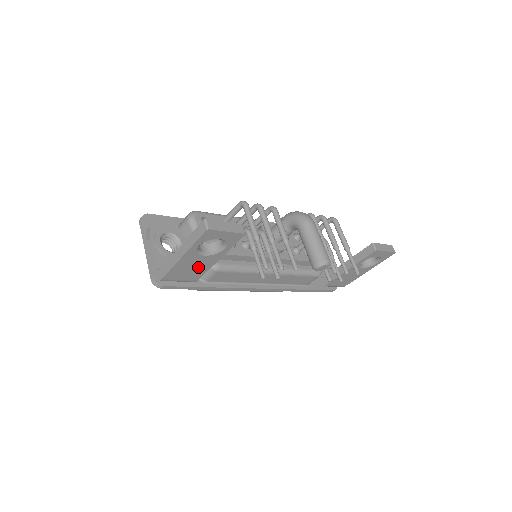
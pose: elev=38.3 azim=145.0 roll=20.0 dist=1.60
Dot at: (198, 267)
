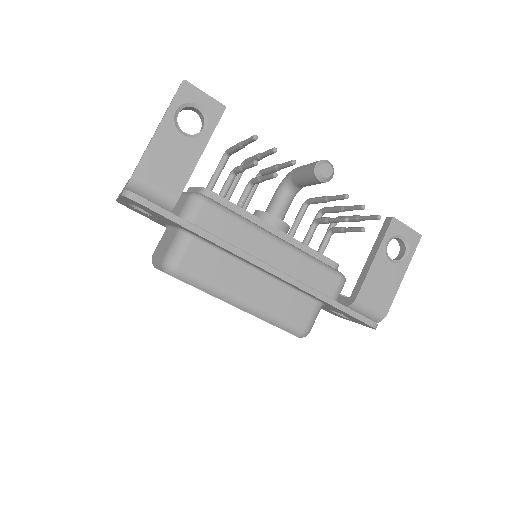
Dot at: (178, 162)
